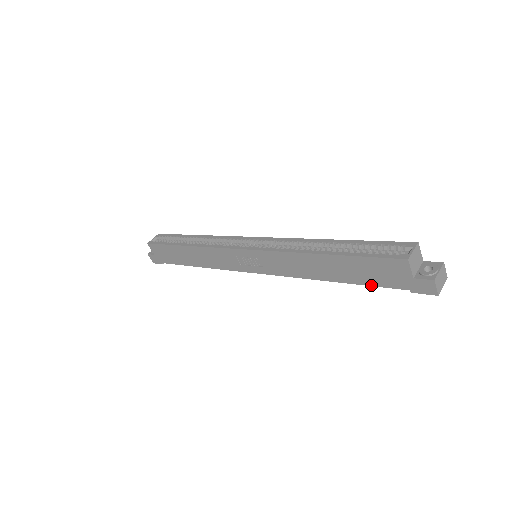
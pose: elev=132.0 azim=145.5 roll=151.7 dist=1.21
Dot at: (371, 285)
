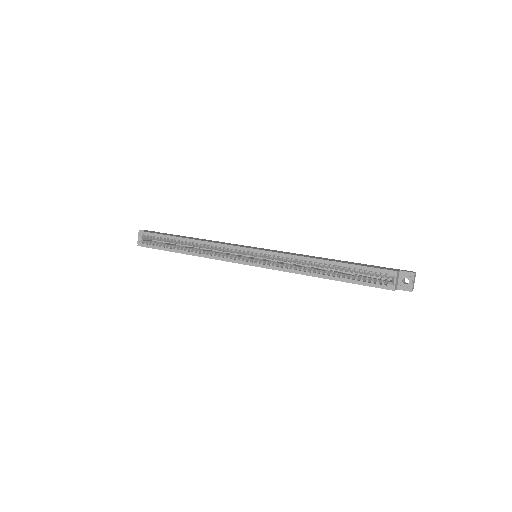
Dot at: occluded
